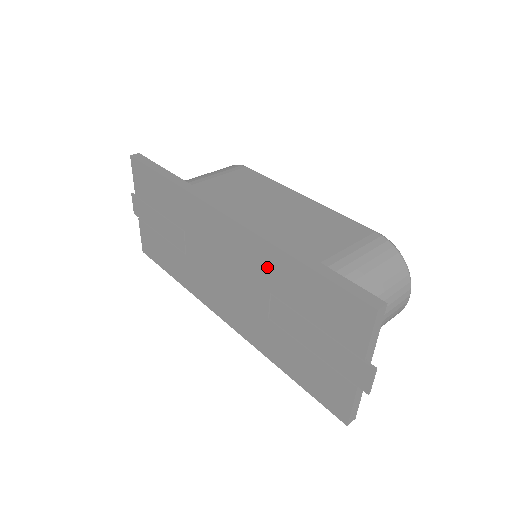
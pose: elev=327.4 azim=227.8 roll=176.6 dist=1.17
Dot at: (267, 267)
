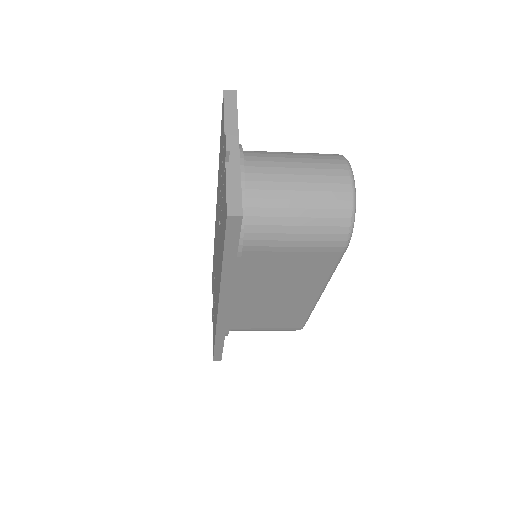
Dot at: (218, 193)
